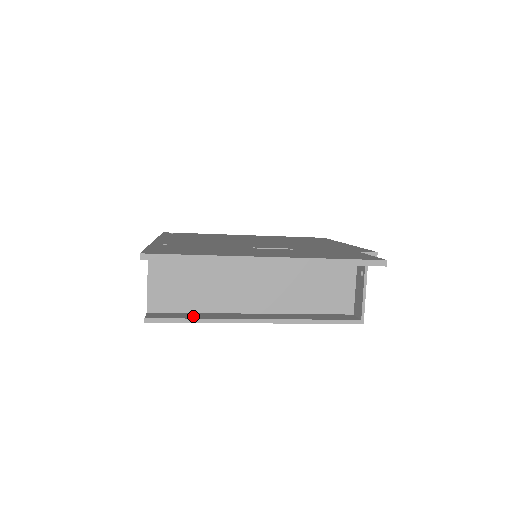
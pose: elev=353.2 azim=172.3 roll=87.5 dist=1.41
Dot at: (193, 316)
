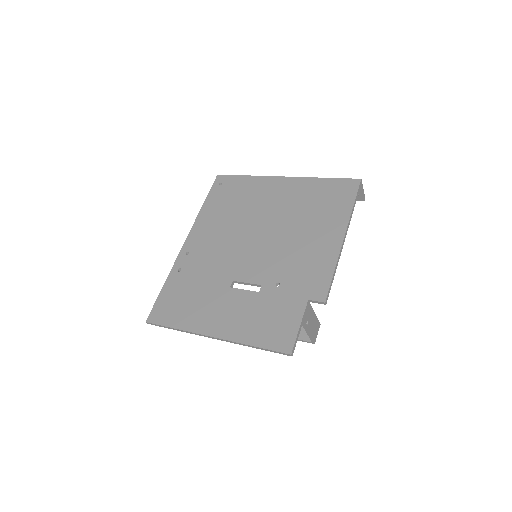
Dot at: occluded
